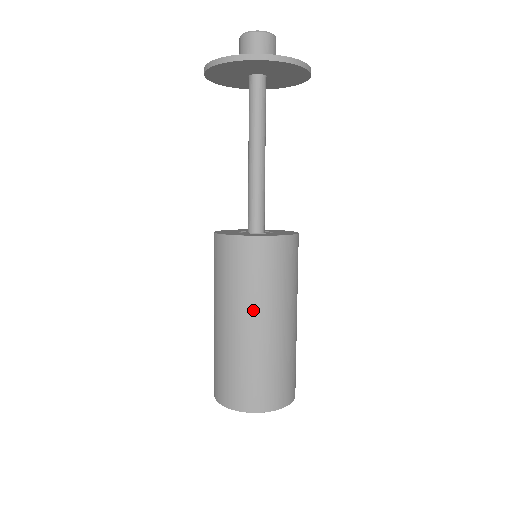
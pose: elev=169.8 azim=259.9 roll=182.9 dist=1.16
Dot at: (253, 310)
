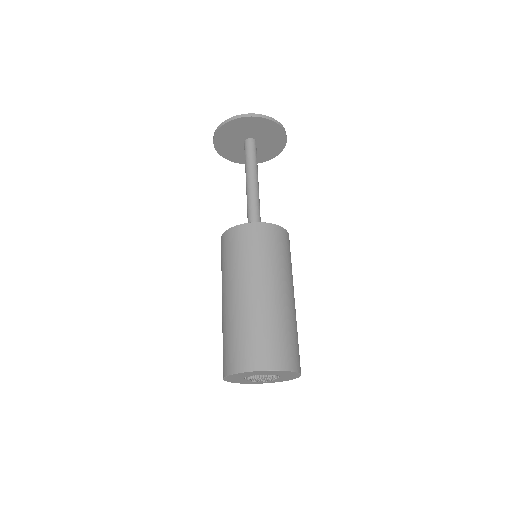
Dot at: (258, 277)
